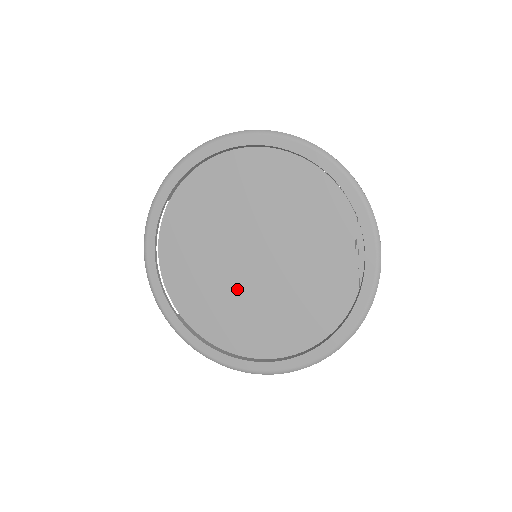
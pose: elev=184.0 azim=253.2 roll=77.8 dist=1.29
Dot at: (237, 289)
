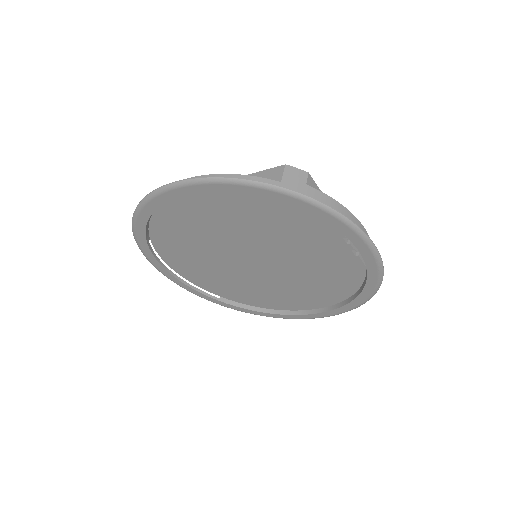
Dot at: (255, 280)
